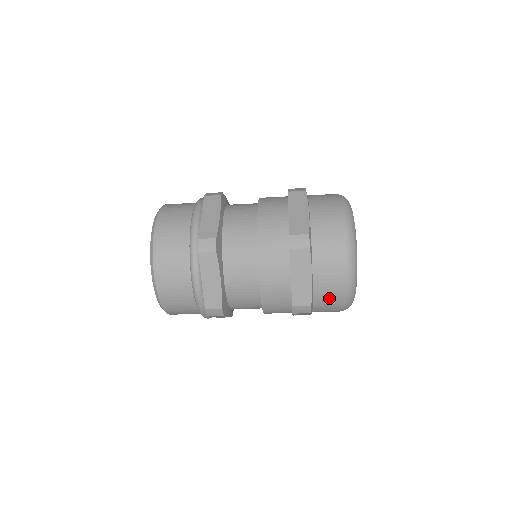
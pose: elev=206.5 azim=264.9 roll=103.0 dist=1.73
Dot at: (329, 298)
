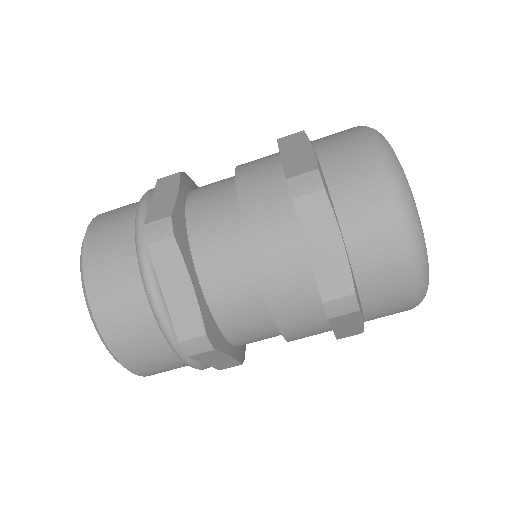
Dot at: (384, 276)
